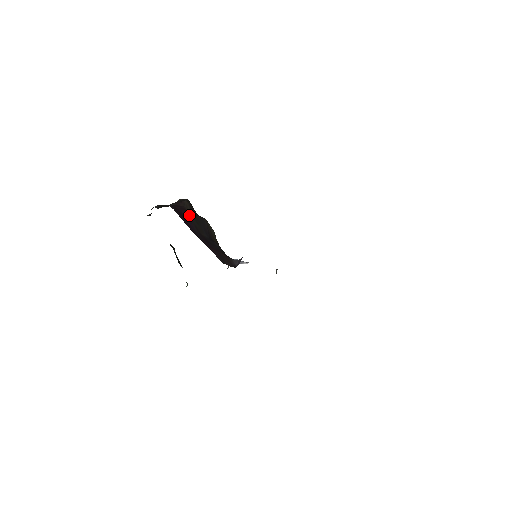
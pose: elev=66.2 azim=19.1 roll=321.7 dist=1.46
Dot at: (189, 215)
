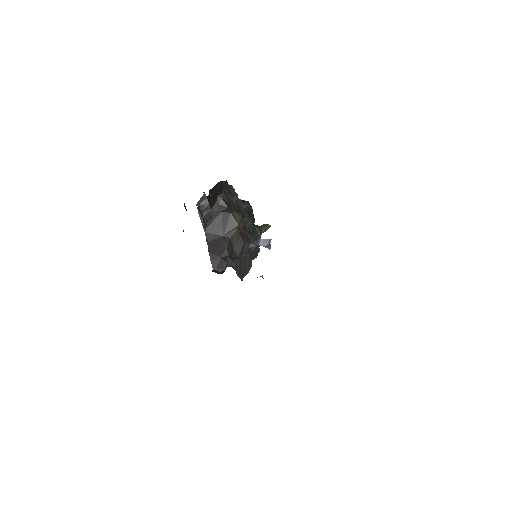
Dot at: (213, 214)
